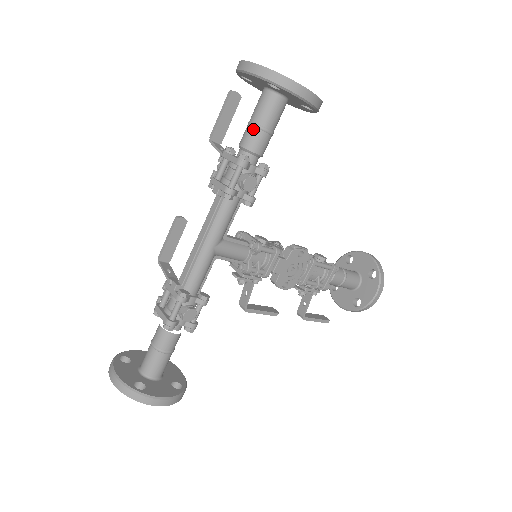
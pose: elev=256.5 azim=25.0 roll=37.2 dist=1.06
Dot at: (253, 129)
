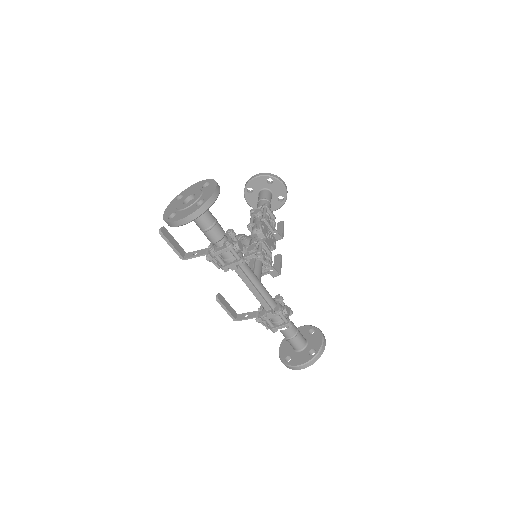
Dot at: (212, 231)
